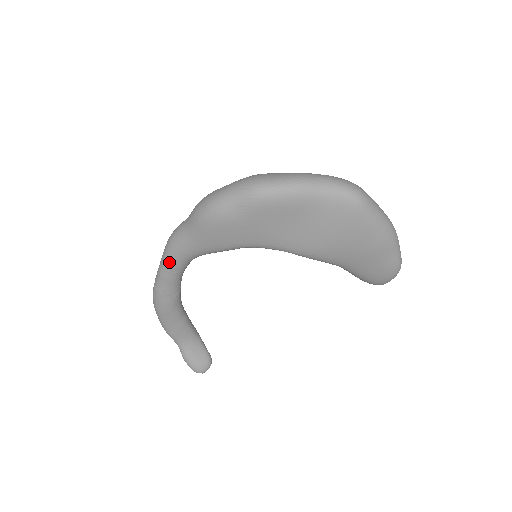
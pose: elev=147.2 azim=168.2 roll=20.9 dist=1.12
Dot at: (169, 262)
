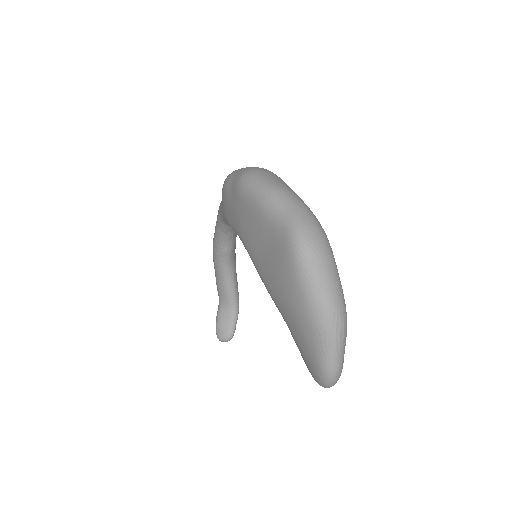
Dot at: occluded
